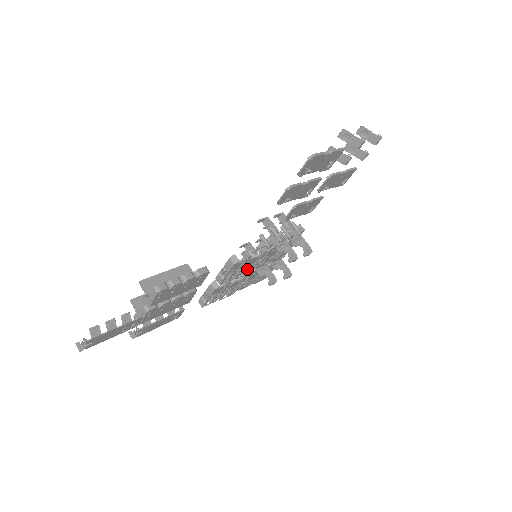
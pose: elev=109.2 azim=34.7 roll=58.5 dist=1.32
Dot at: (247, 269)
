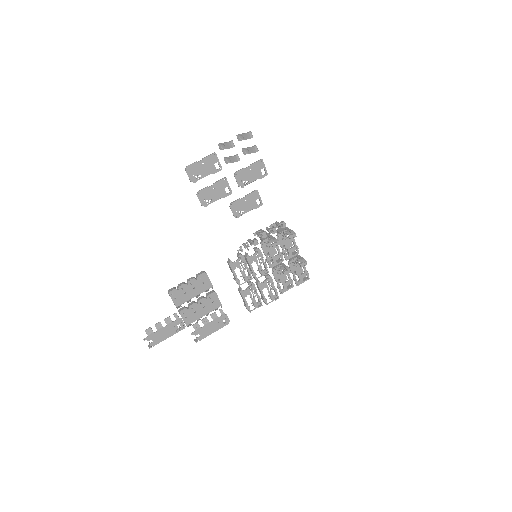
Dot at: (258, 269)
